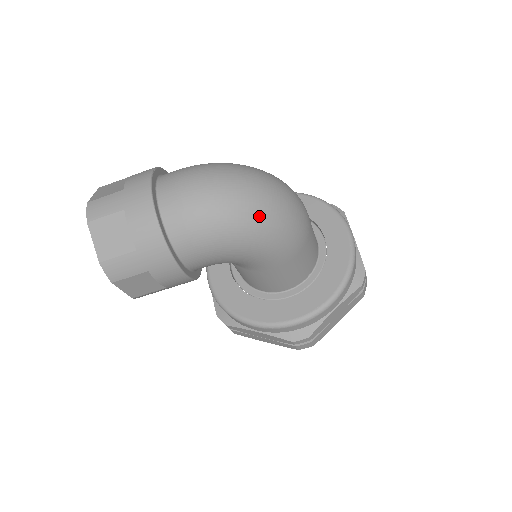
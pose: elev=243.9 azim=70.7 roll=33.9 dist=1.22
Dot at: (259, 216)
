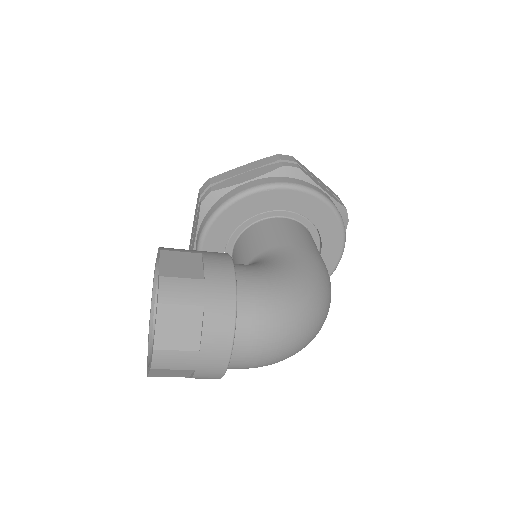
Dot at: occluded
